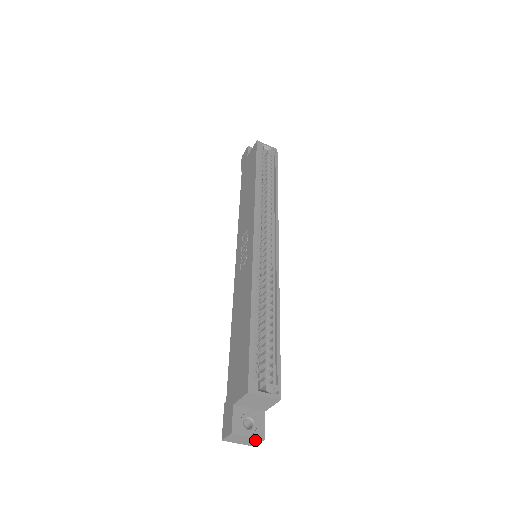
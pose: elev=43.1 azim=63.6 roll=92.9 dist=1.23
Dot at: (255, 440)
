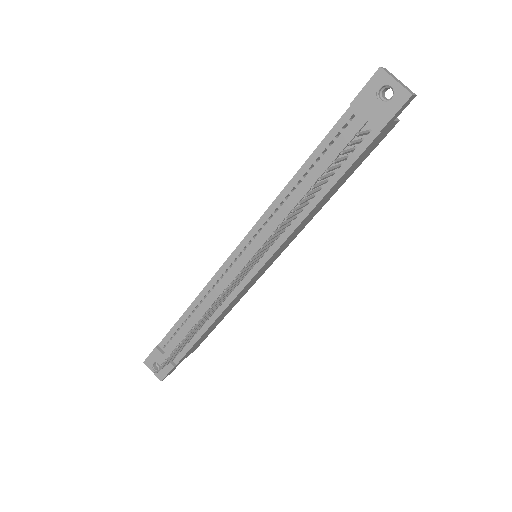
Dot at: (409, 90)
